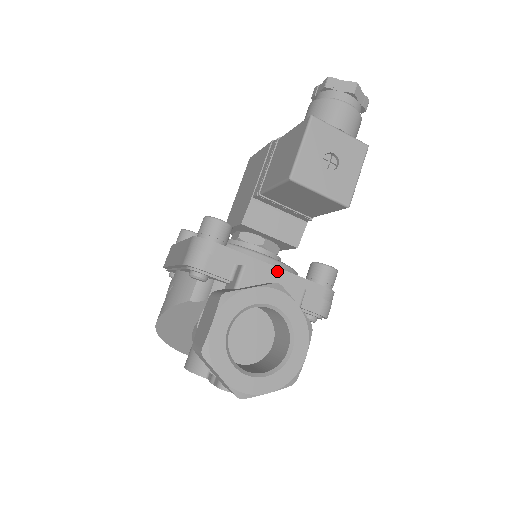
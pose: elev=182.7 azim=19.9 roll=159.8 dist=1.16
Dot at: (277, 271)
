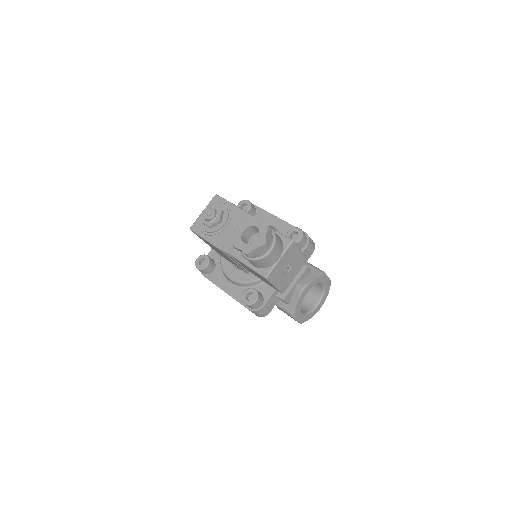
Dot at: occluded
